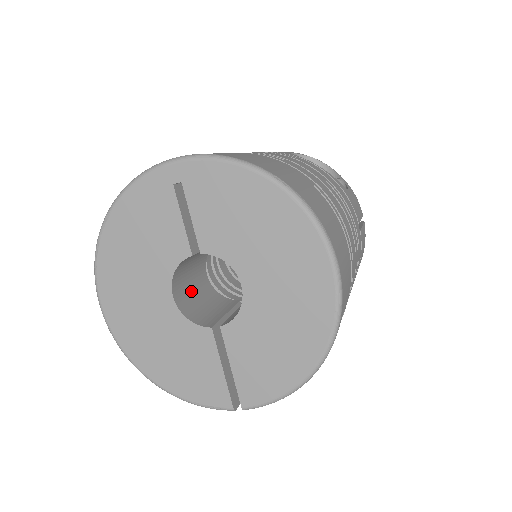
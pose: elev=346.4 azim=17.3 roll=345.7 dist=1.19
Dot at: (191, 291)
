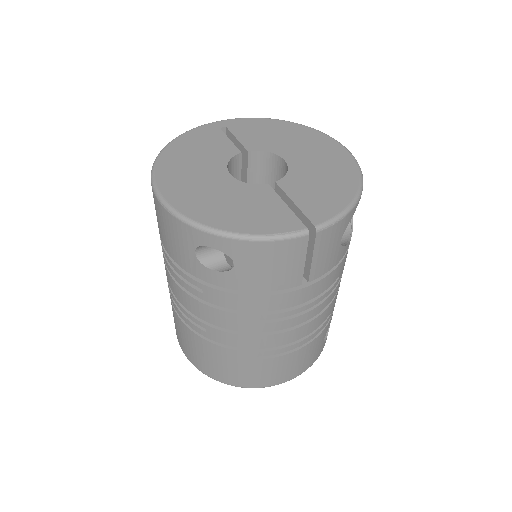
Dot at: occluded
